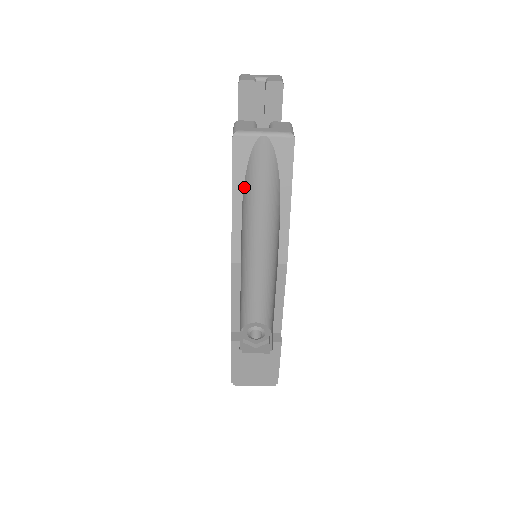
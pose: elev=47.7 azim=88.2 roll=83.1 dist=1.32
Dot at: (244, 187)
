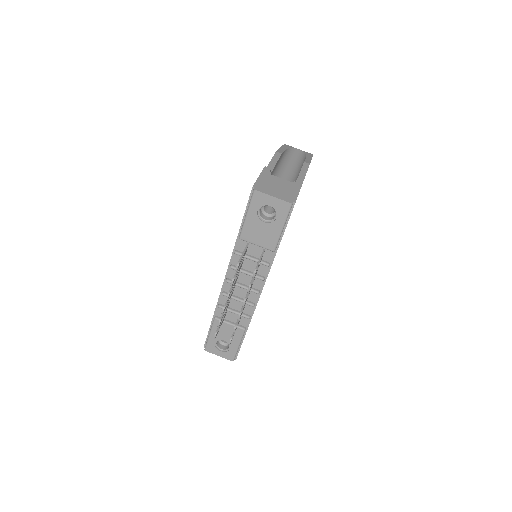
Dot at: (287, 150)
